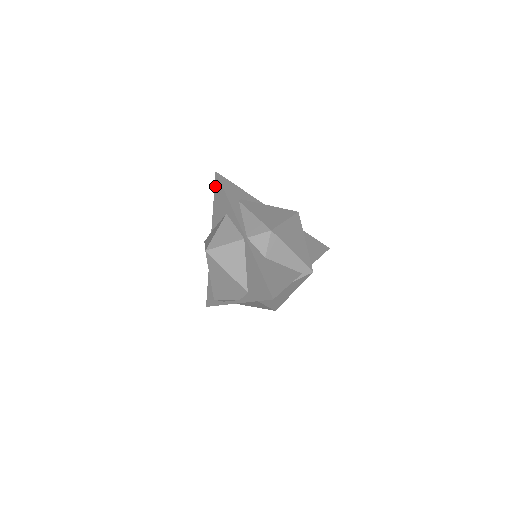
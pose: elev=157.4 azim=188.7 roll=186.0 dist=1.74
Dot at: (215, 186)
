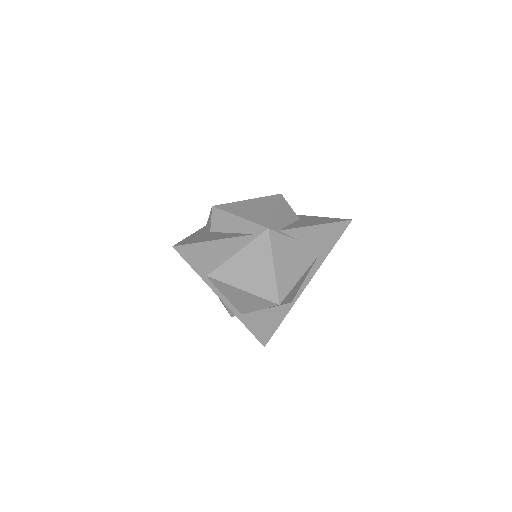
Dot at: occluded
